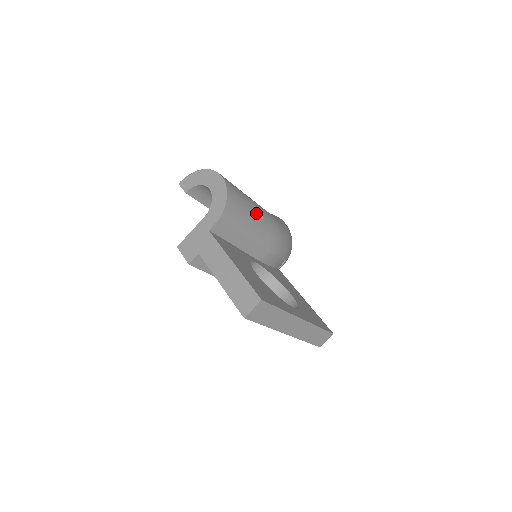
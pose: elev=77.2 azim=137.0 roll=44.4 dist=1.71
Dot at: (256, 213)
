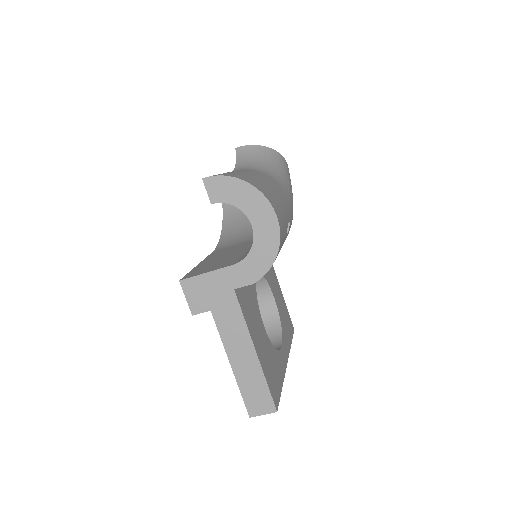
Dot at: occluded
